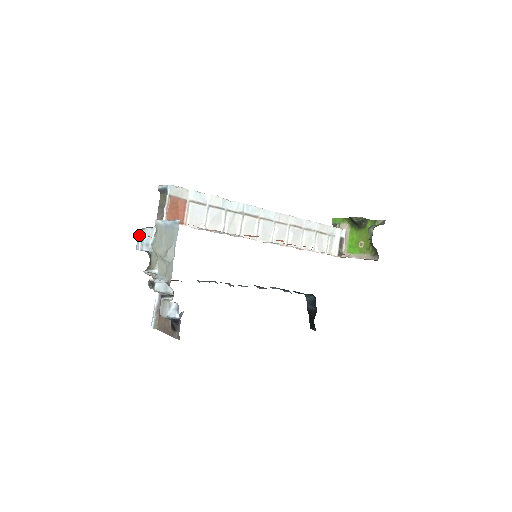
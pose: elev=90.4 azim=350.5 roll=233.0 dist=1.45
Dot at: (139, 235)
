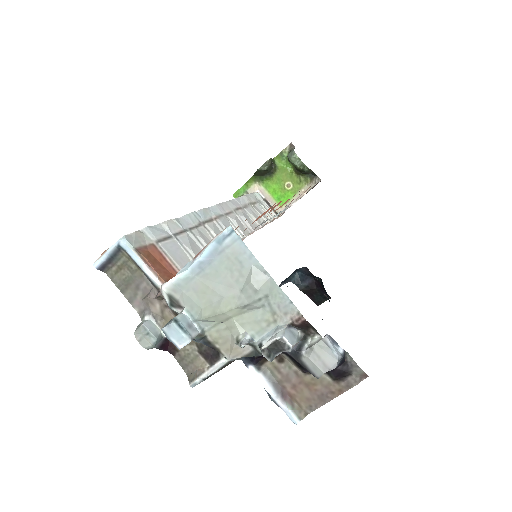
Dot at: (166, 325)
